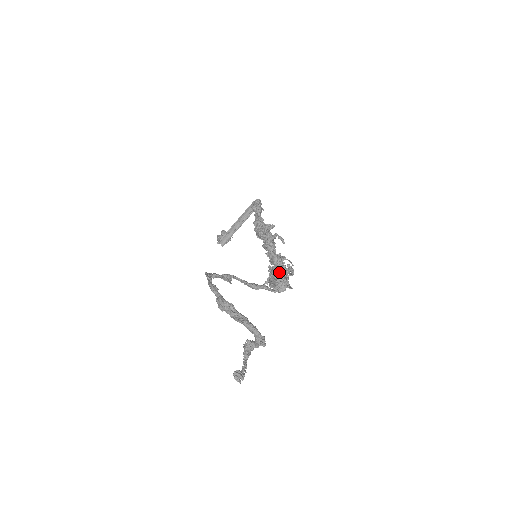
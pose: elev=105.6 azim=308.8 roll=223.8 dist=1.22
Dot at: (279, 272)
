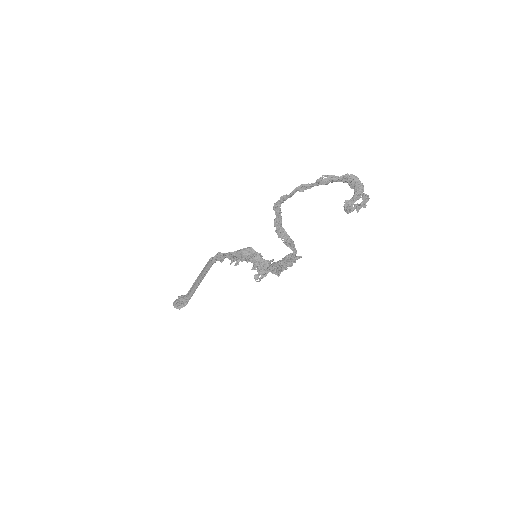
Dot at: occluded
